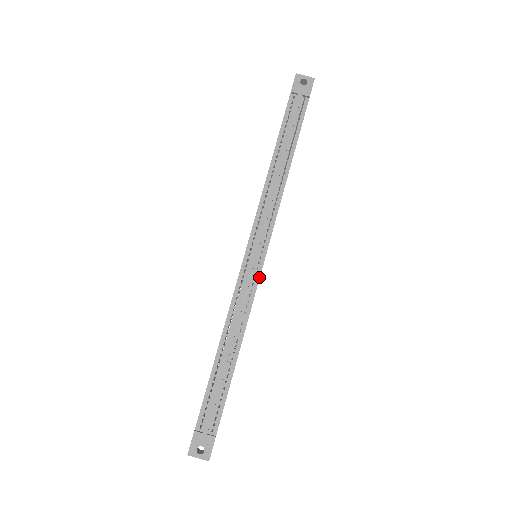
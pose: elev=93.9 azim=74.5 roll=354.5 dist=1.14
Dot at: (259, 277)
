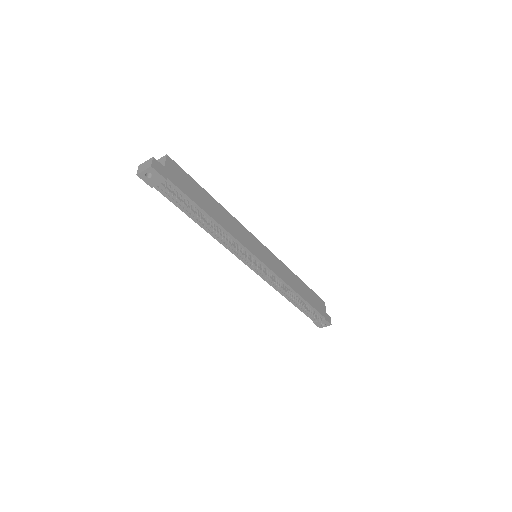
Dot at: (271, 271)
